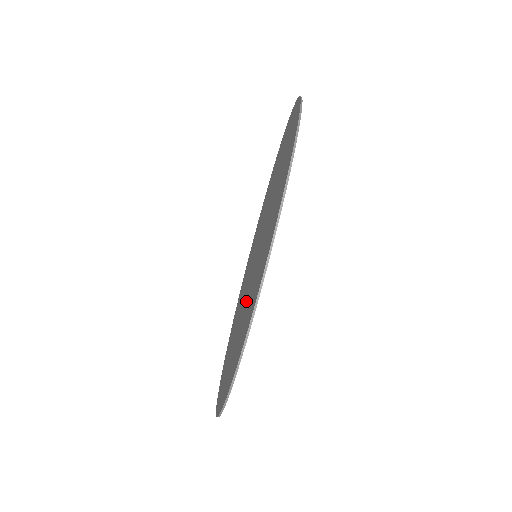
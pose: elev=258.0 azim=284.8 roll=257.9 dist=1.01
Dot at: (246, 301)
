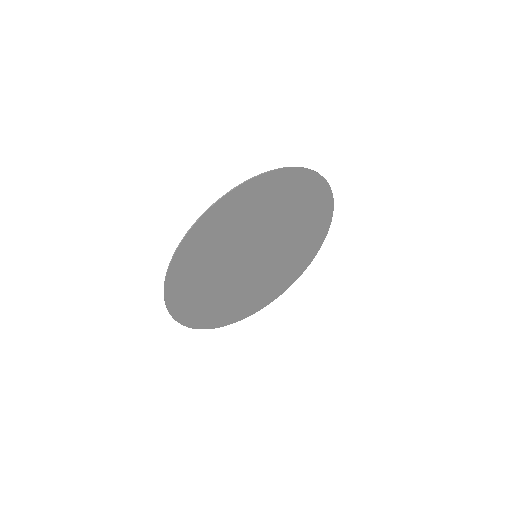
Dot at: (223, 258)
